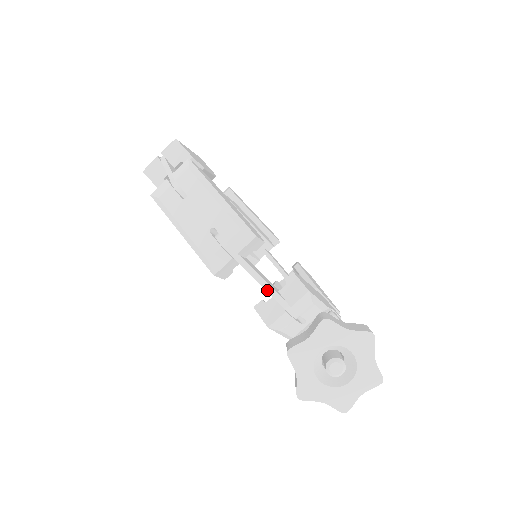
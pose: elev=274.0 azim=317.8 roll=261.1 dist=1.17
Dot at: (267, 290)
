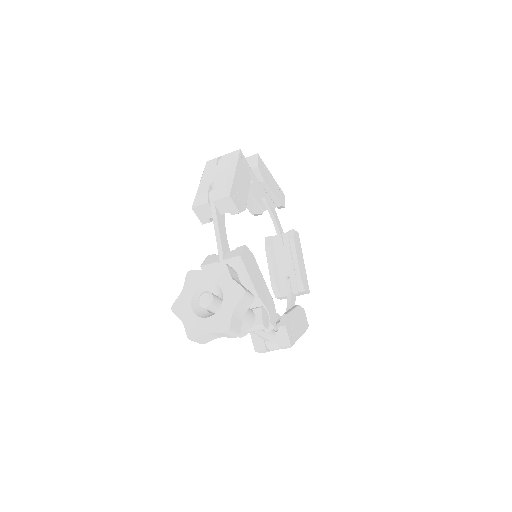
Dot at: (217, 240)
